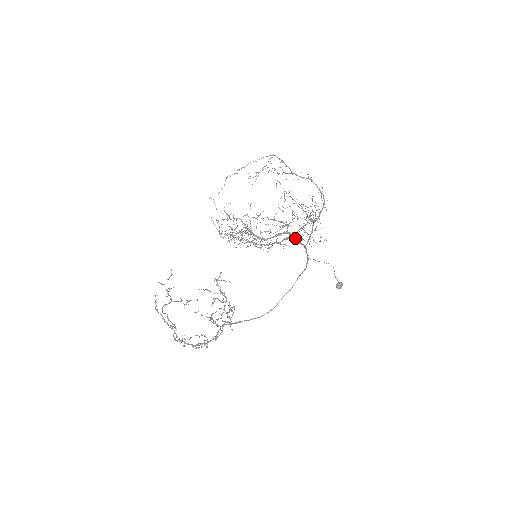
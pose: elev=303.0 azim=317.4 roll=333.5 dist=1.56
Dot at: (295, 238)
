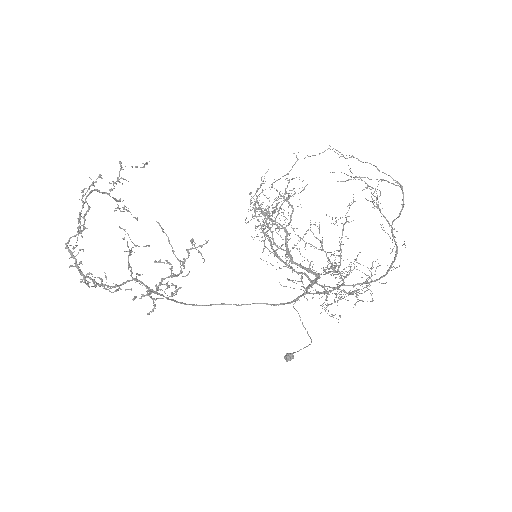
Dot at: (313, 283)
